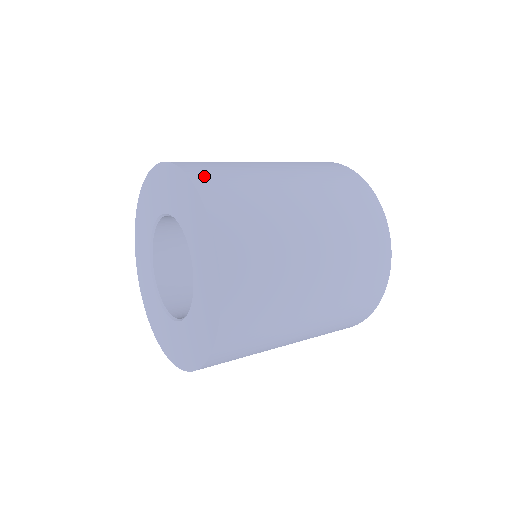
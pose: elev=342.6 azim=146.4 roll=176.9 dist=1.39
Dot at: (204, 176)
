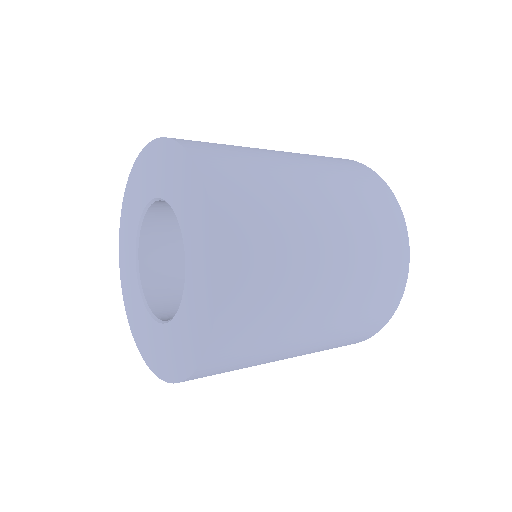
Dot at: (190, 141)
